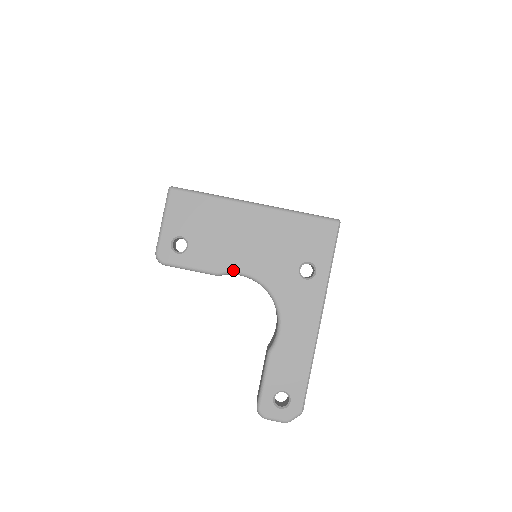
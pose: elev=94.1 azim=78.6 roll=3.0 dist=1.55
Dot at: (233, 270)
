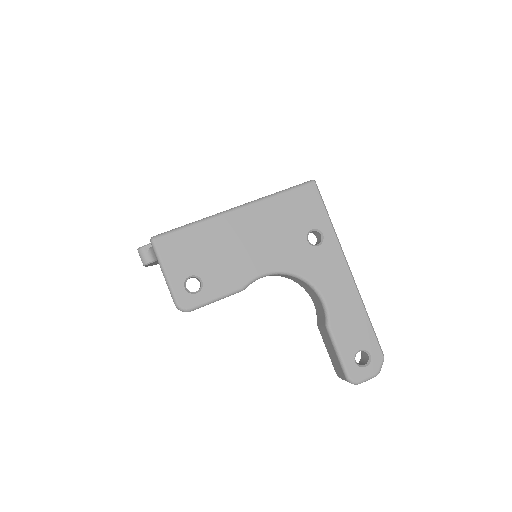
Dot at: (254, 276)
